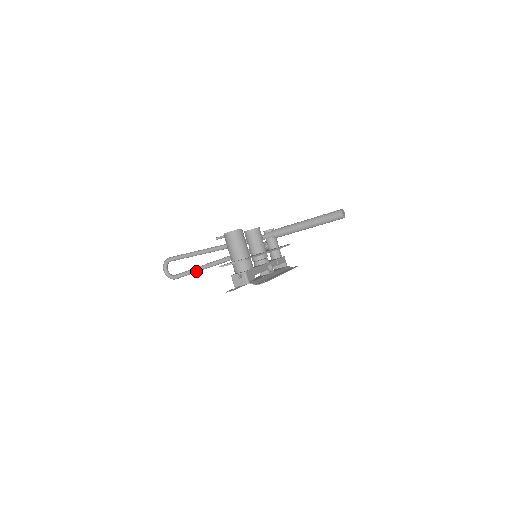
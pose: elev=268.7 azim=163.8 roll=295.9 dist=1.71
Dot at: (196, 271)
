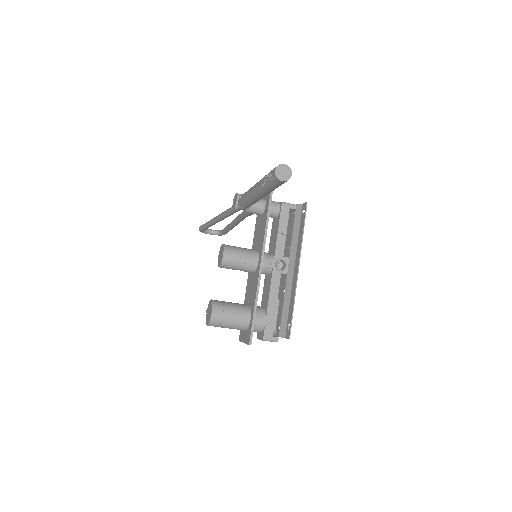
Dot at: occluded
